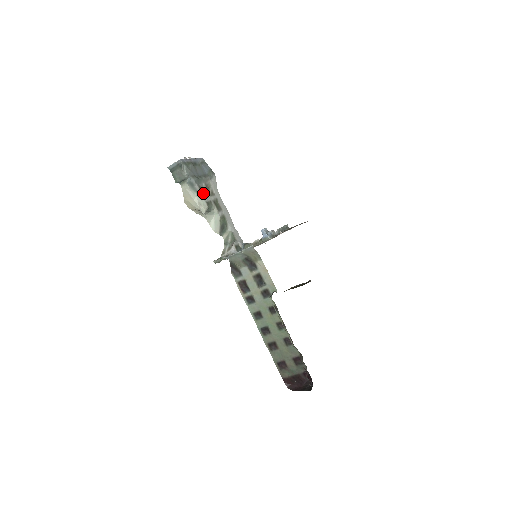
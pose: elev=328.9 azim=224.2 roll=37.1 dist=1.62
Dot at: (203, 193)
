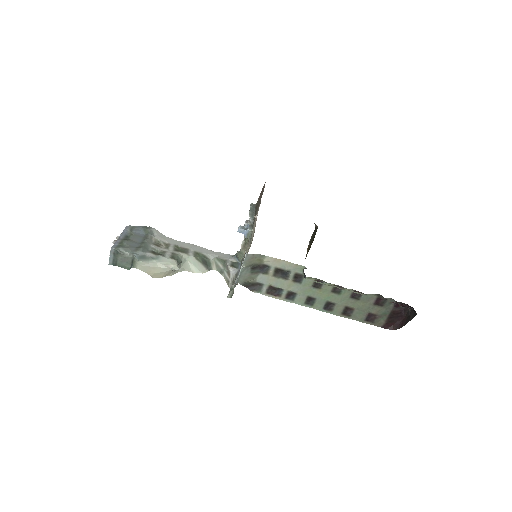
Dot at: (159, 253)
